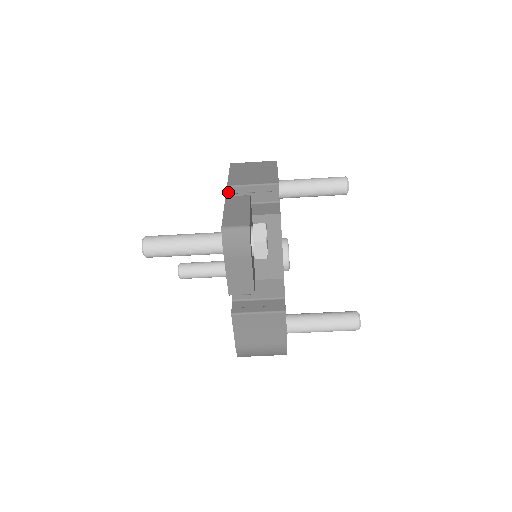
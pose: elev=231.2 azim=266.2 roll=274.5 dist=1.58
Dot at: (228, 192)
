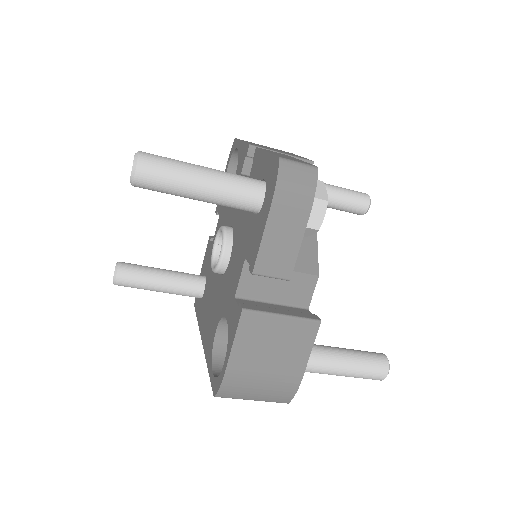
Dot at: (248, 153)
